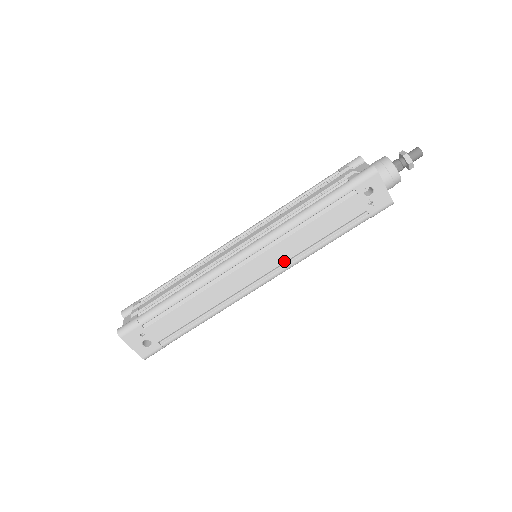
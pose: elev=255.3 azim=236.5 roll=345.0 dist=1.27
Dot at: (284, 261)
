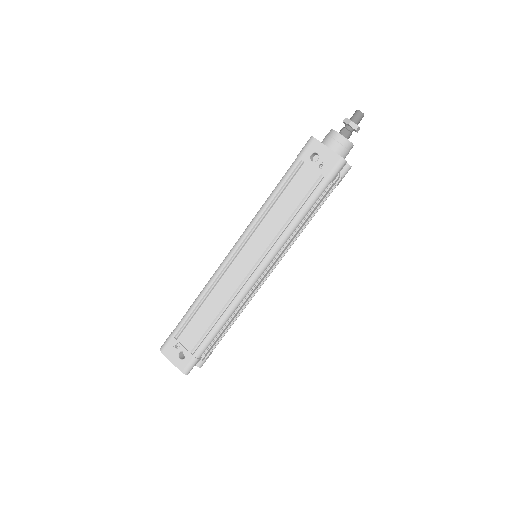
Dot at: (267, 245)
